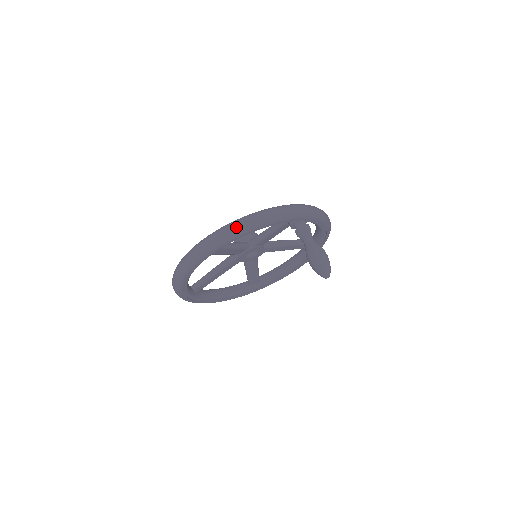
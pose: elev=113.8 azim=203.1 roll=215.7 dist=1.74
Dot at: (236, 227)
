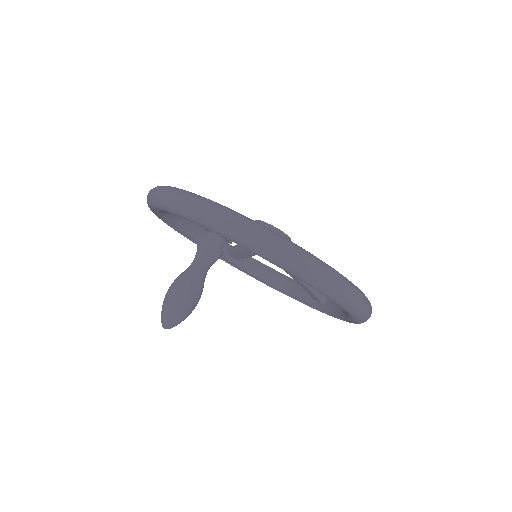
Dot at: (149, 193)
